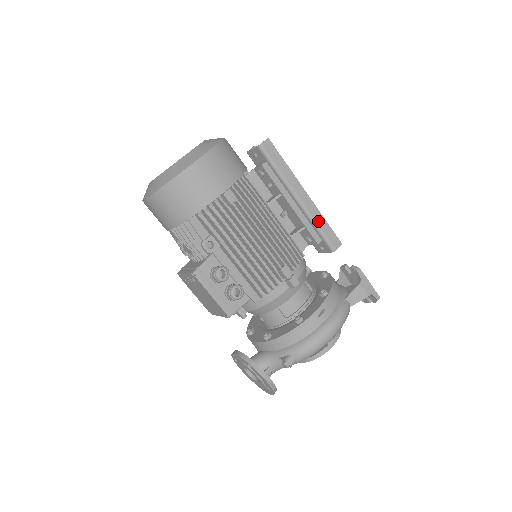
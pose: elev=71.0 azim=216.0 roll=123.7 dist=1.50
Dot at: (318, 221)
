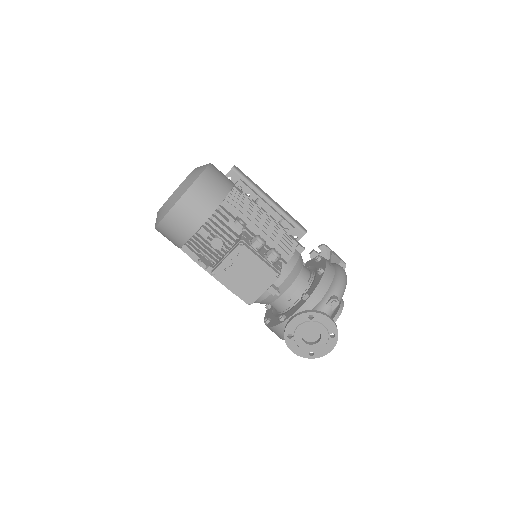
Dot at: (287, 214)
